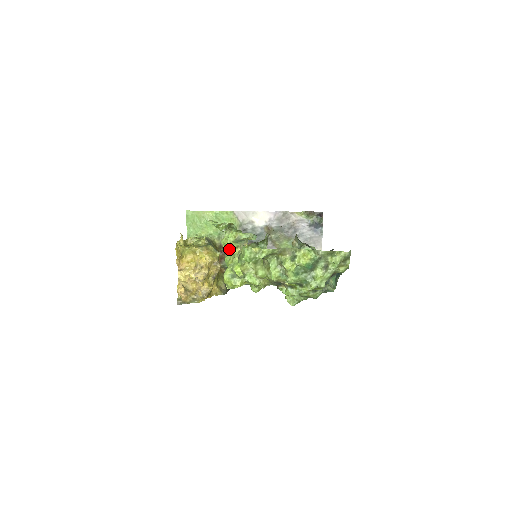
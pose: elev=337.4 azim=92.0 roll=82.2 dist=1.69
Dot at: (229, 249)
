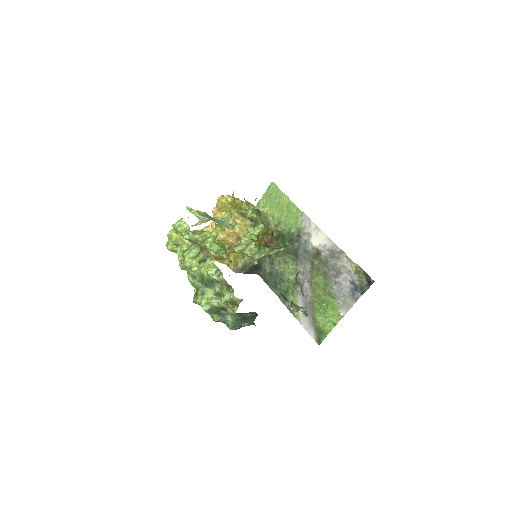
Dot at: occluded
